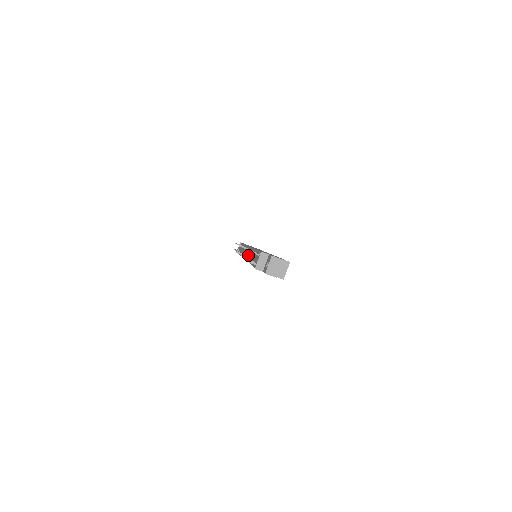
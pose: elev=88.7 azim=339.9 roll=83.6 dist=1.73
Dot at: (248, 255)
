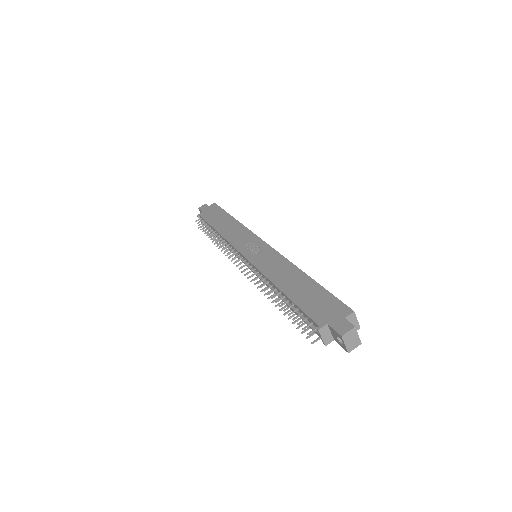
Dot at: (256, 274)
